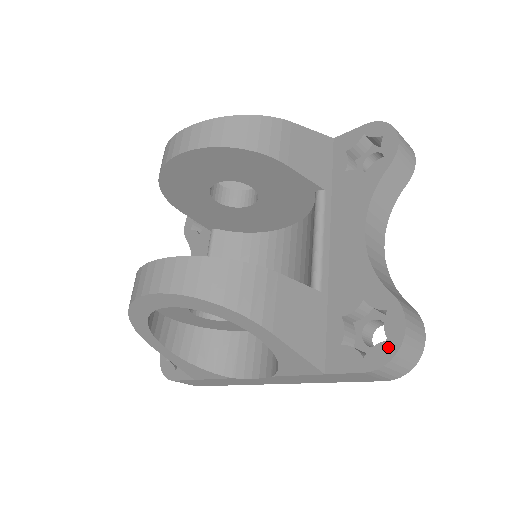
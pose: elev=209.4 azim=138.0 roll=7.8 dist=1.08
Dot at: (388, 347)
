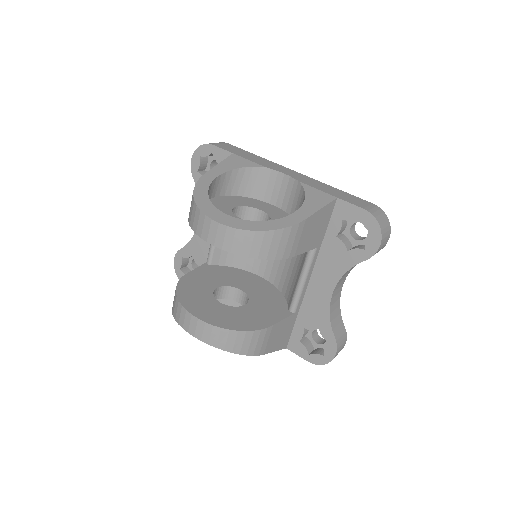
Dot at: (323, 359)
